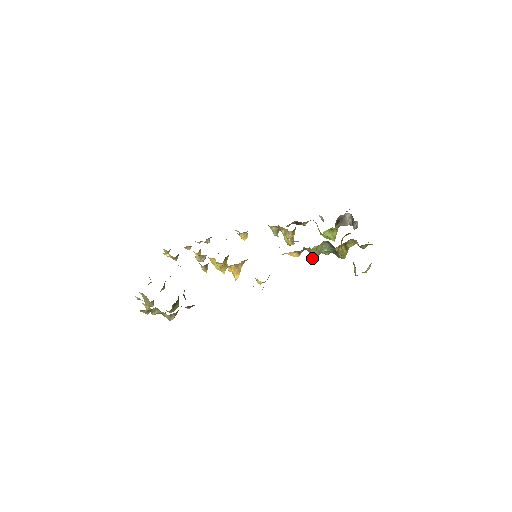
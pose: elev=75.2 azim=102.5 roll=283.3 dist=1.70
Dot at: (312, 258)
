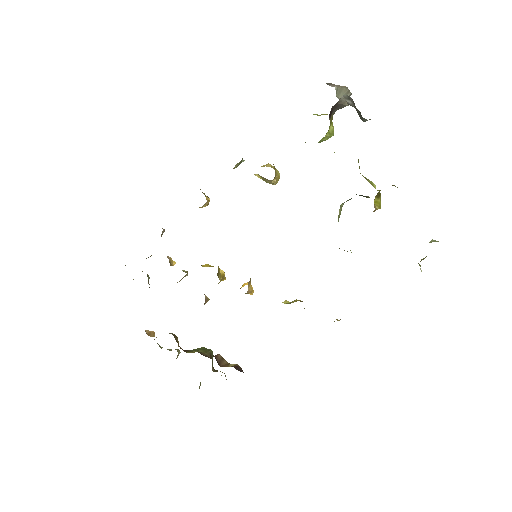
Dot at: occluded
